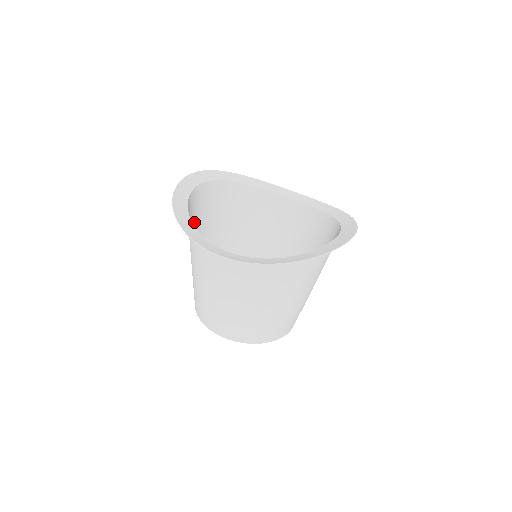
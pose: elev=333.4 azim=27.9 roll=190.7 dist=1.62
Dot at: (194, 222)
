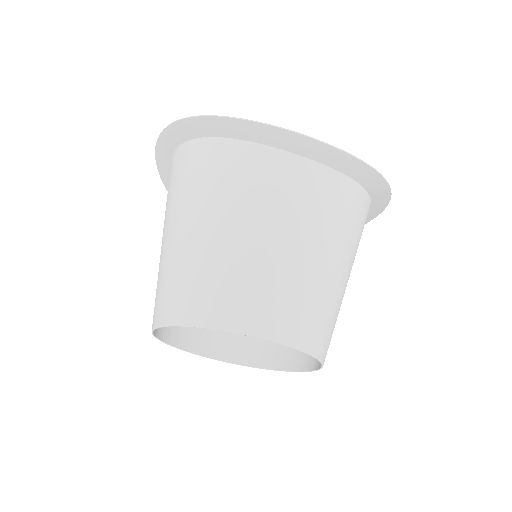
Dot at: (175, 191)
